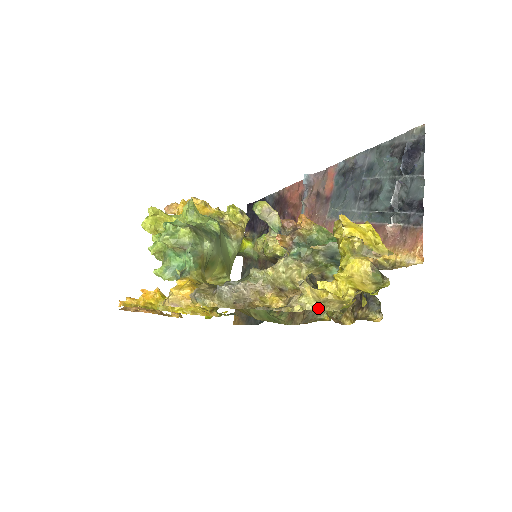
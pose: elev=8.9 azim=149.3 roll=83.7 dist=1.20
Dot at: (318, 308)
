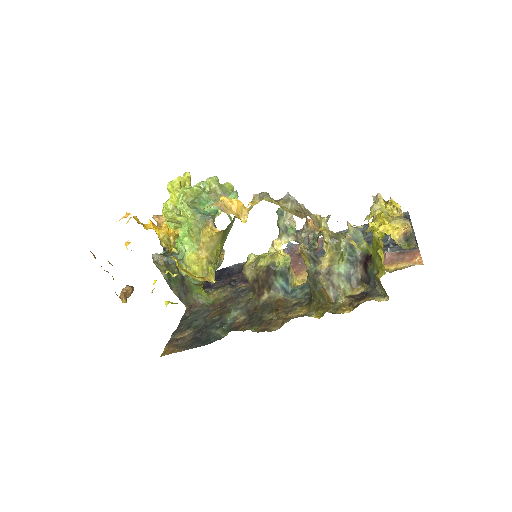
Dot at: (388, 215)
